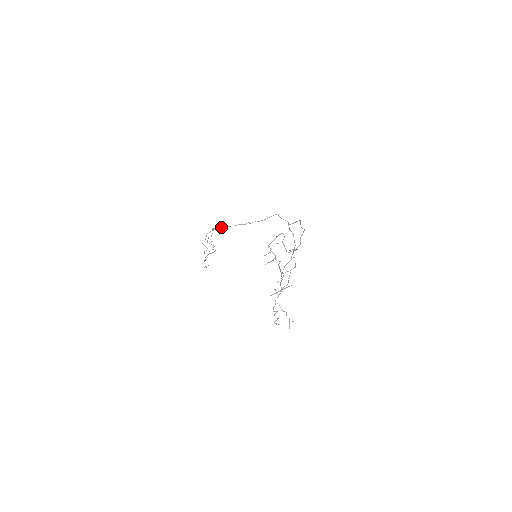
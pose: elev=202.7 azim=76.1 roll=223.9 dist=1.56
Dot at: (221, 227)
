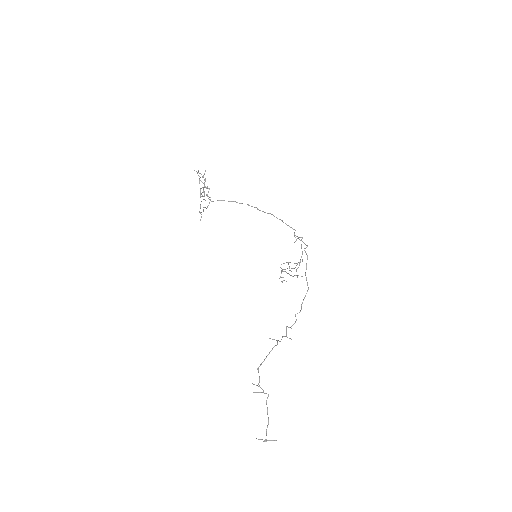
Dot at: (212, 201)
